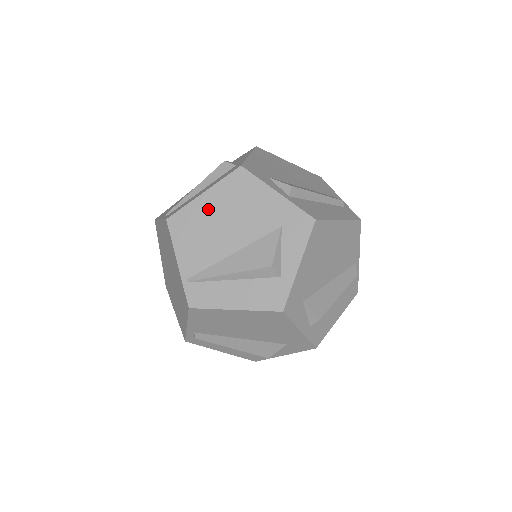
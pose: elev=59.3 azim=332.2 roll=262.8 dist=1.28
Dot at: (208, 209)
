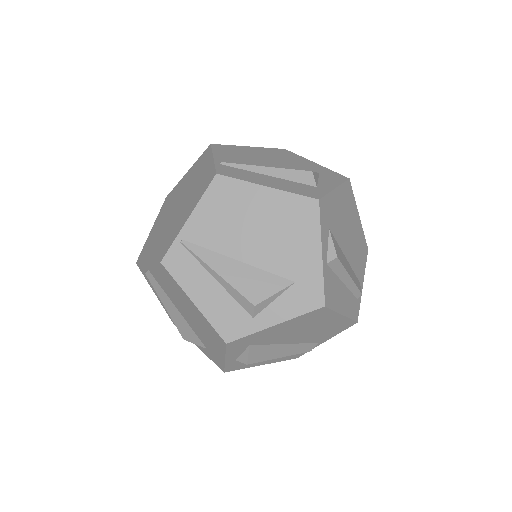
Dot at: (257, 204)
